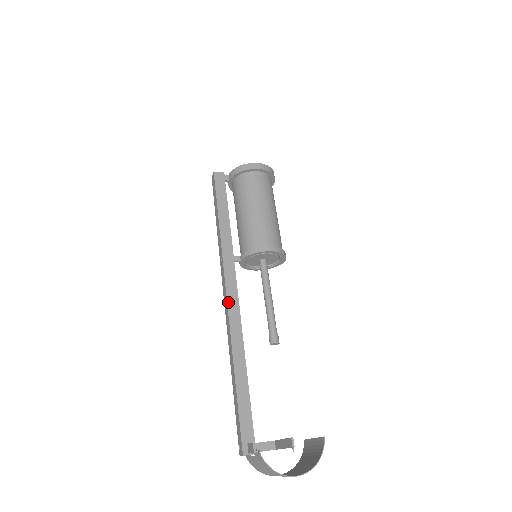
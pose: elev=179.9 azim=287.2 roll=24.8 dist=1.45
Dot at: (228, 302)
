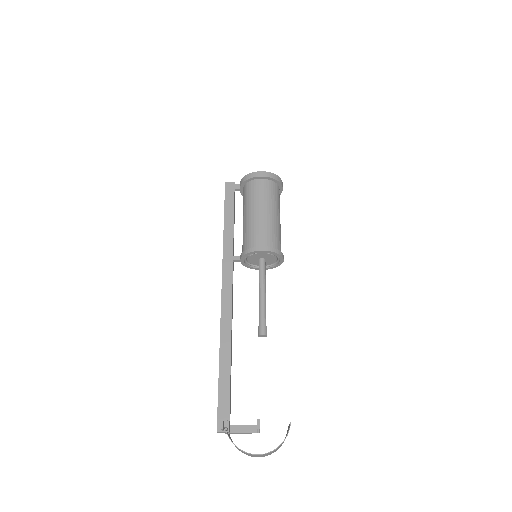
Dot at: (222, 297)
